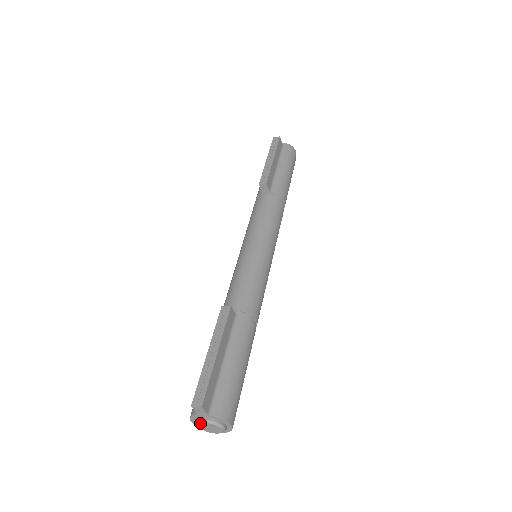
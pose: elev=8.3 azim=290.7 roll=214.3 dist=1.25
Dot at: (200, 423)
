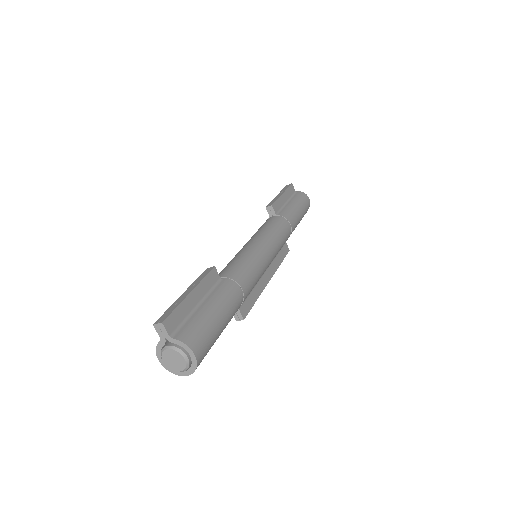
Dot at: (163, 352)
